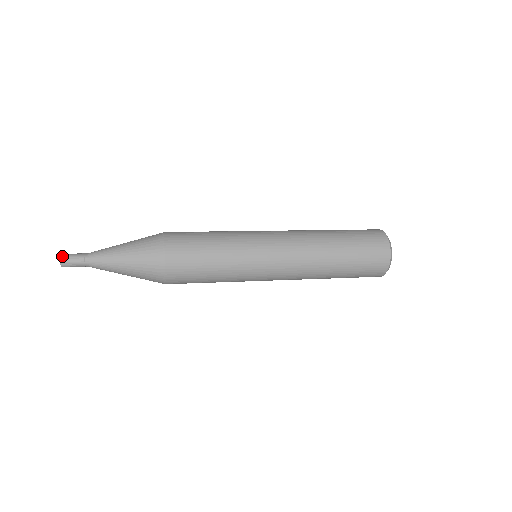
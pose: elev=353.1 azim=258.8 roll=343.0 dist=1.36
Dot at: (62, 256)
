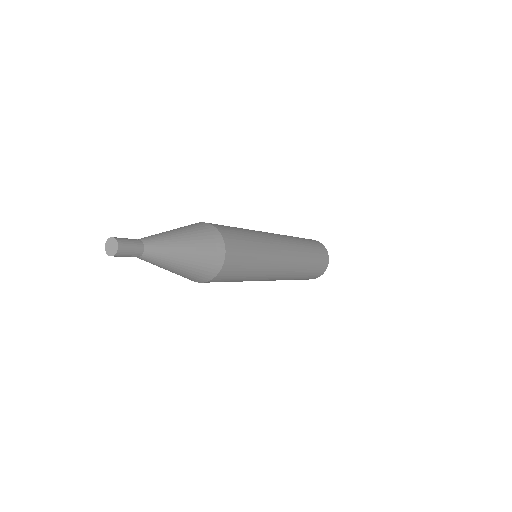
Dot at: (118, 239)
